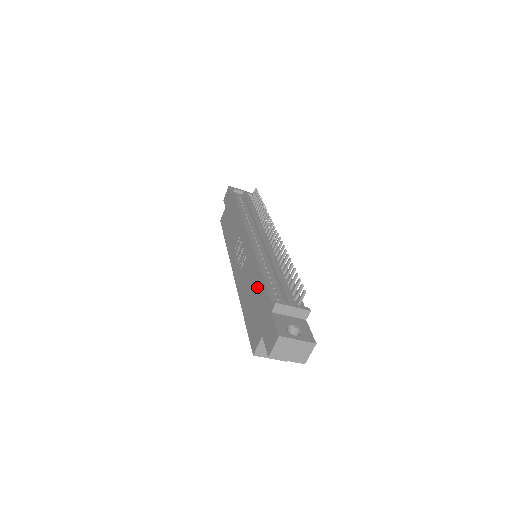
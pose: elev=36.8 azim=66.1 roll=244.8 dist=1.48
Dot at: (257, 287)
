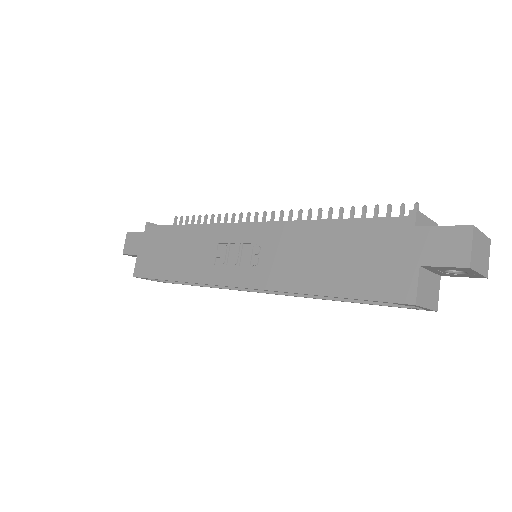
Dot at: (337, 240)
